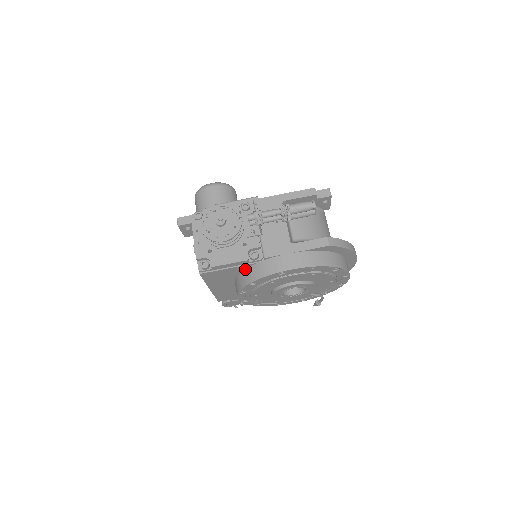
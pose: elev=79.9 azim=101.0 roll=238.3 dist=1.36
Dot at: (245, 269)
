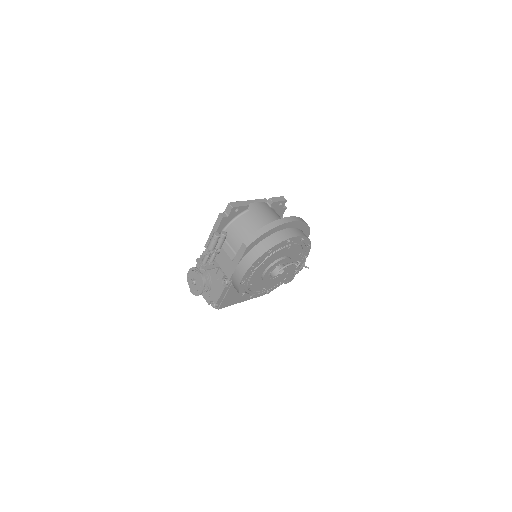
Dot at: occluded
